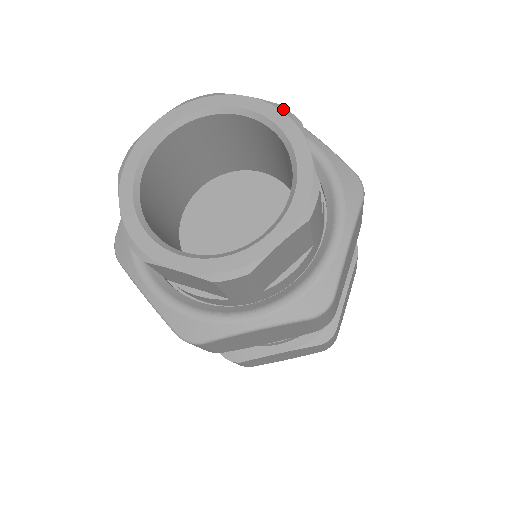
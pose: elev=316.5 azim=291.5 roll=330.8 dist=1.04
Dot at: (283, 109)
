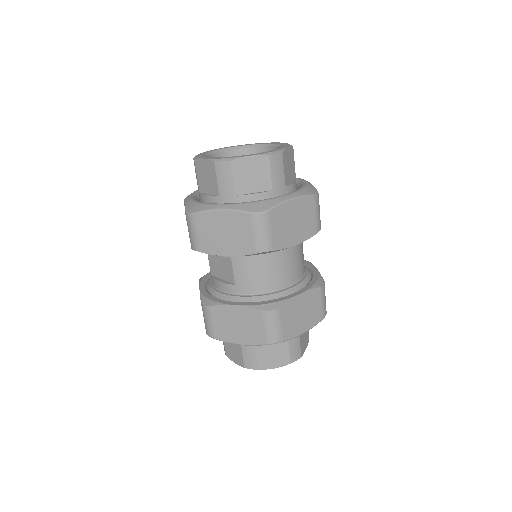
Dot at: occluded
